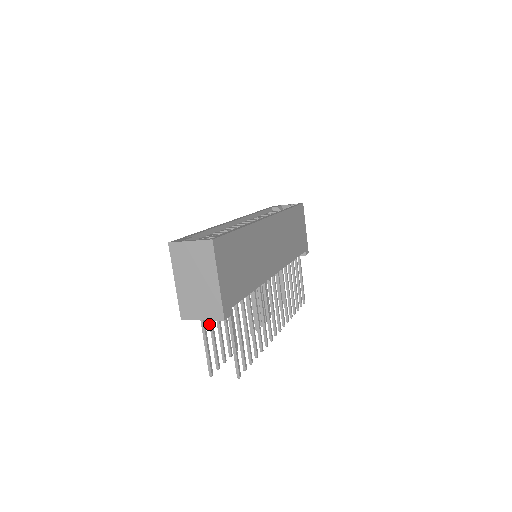
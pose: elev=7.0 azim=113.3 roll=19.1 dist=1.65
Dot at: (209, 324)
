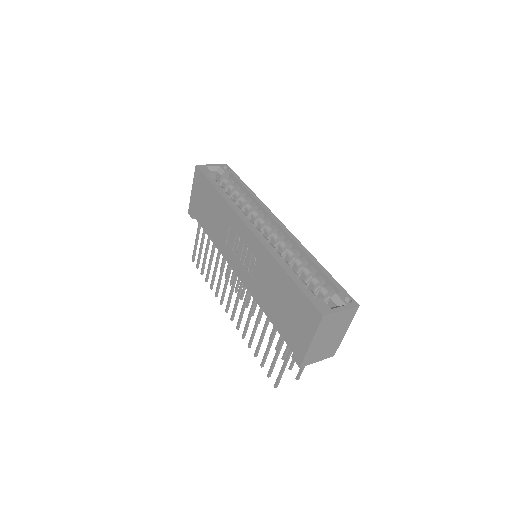
Dot at: (279, 350)
